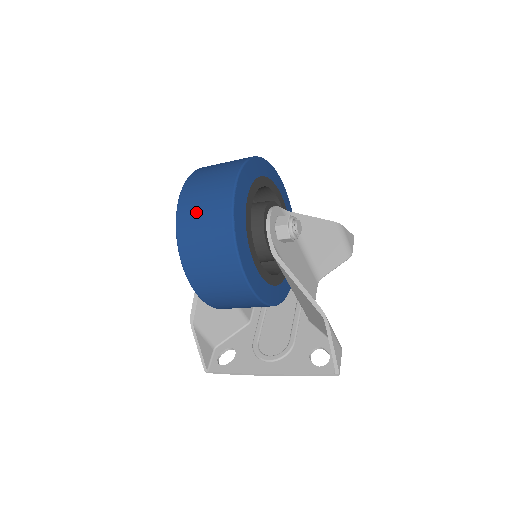
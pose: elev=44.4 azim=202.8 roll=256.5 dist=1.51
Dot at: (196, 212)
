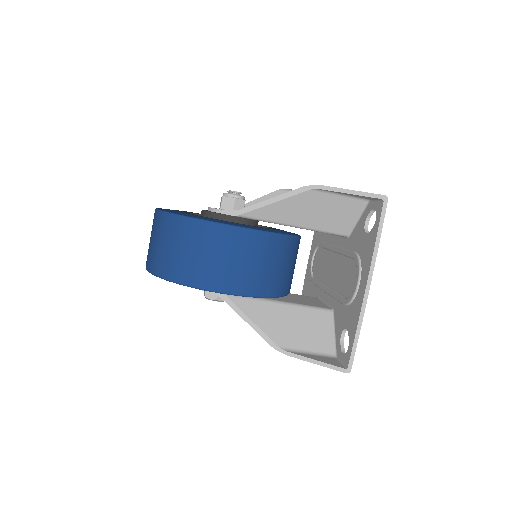
Dot at: (154, 250)
